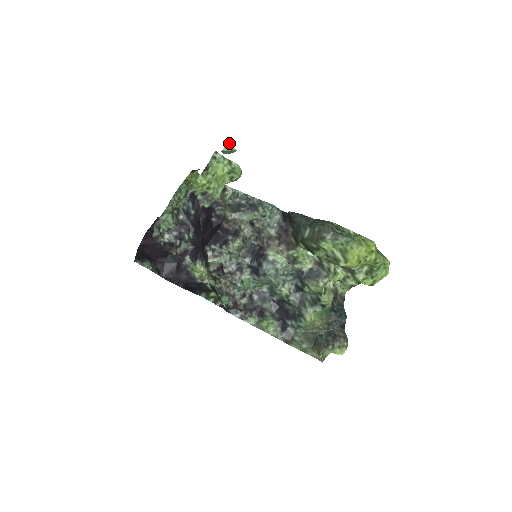
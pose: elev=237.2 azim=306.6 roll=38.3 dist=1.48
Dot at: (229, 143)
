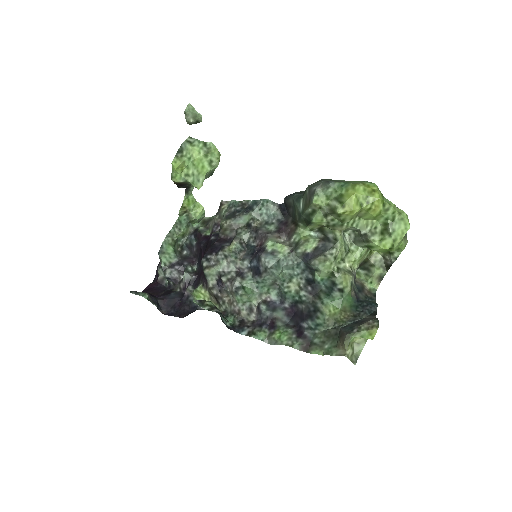
Dot at: (191, 106)
